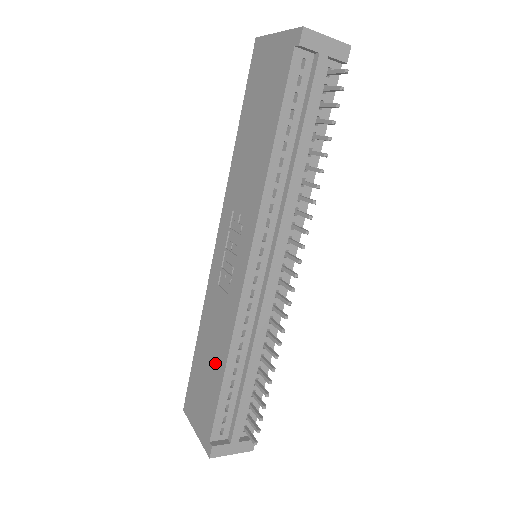
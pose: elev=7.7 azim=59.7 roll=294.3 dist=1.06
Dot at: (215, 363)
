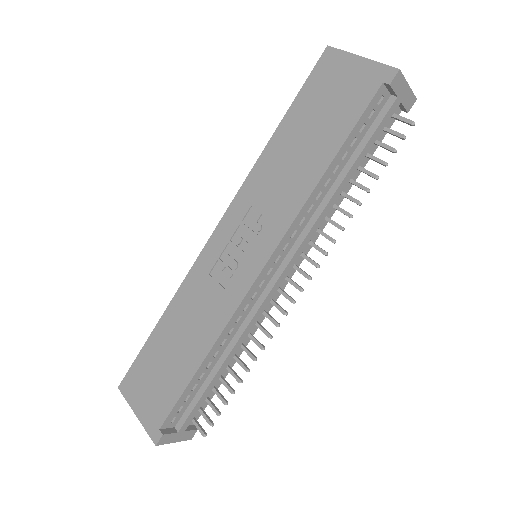
Dot at: (187, 352)
